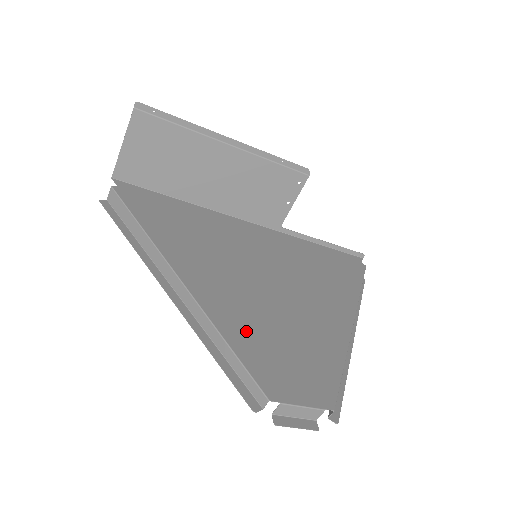
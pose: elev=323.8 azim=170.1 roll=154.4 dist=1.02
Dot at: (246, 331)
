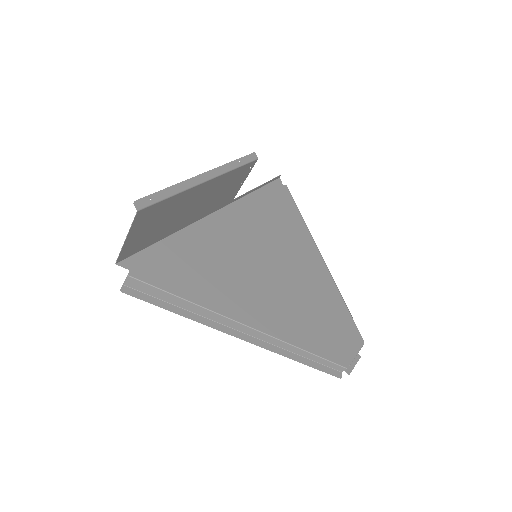
Dot at: (304, 331)
